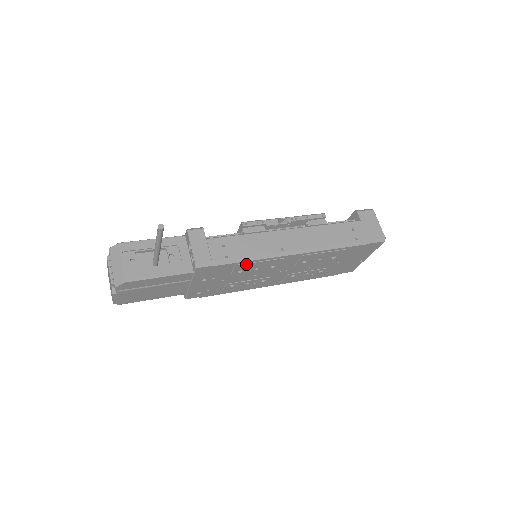
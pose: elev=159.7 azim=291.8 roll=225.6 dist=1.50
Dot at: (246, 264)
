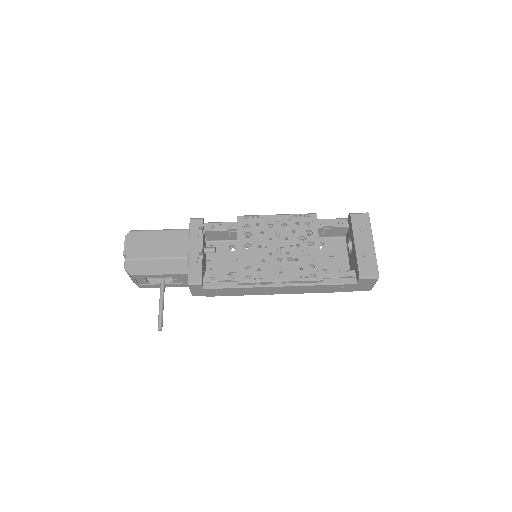
Dot at: occluded
